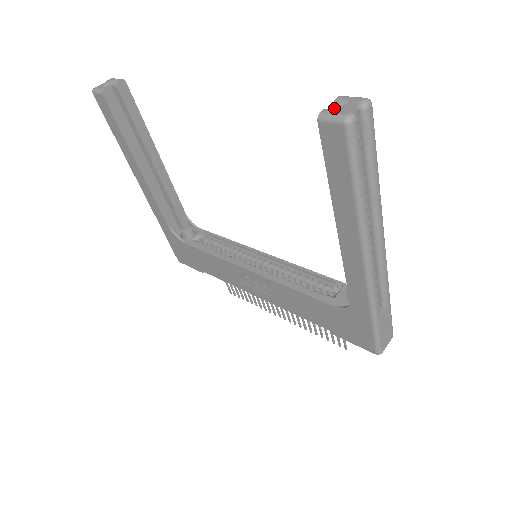
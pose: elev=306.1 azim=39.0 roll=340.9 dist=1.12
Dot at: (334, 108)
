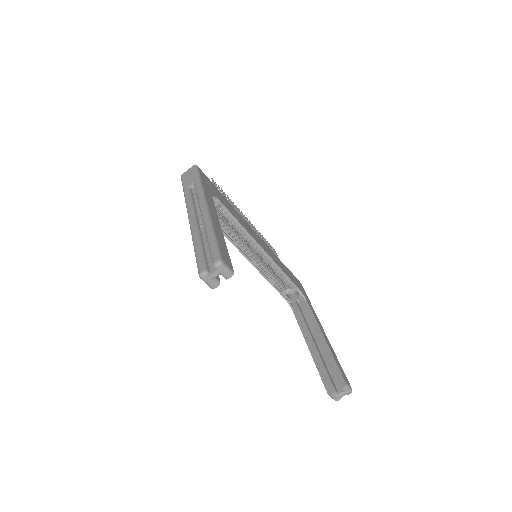
Dot at: occluded
